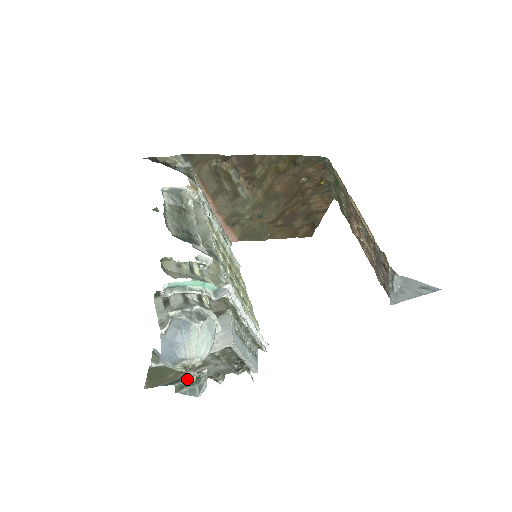
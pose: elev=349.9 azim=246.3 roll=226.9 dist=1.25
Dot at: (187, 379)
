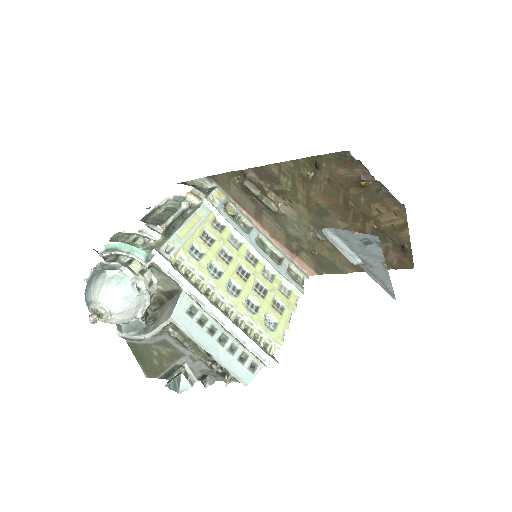
Dot at: (175, 373)
